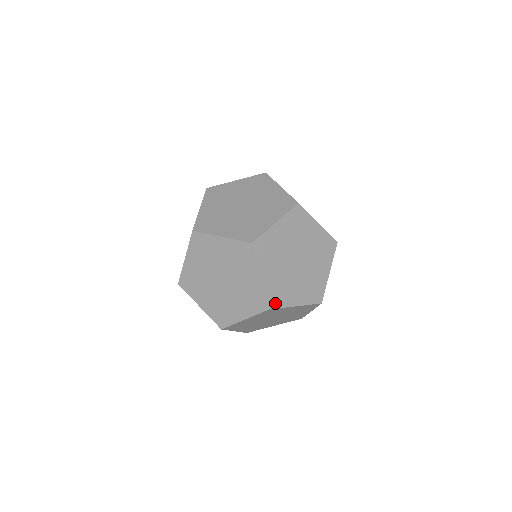
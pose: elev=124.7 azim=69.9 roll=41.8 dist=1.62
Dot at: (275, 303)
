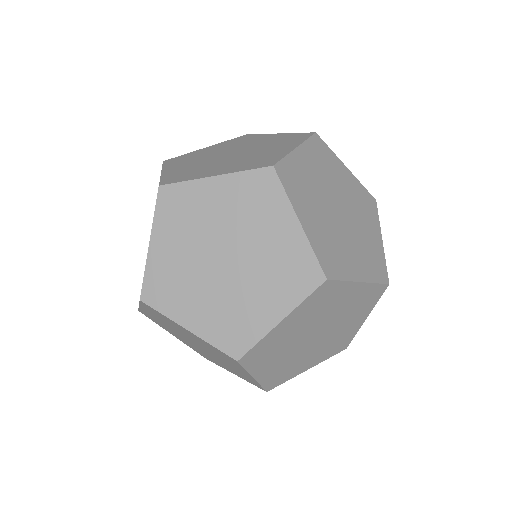
Dot at: (249, 359)
